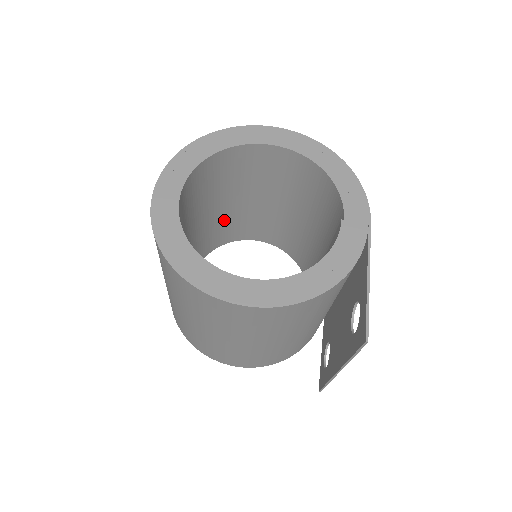
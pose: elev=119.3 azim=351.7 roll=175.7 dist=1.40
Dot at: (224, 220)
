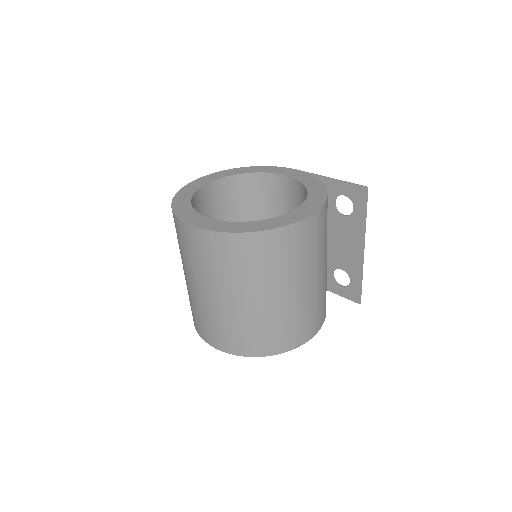
Dot at: occluded
